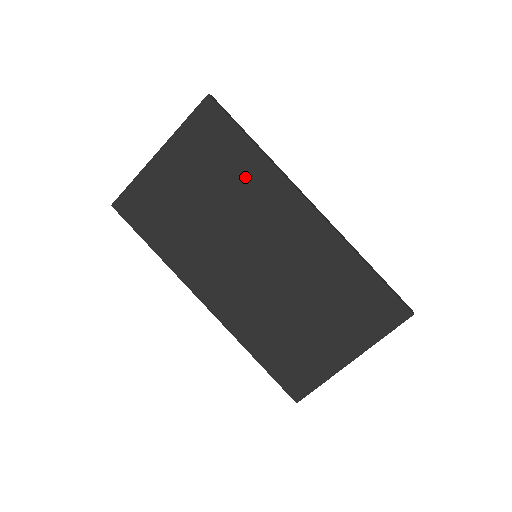
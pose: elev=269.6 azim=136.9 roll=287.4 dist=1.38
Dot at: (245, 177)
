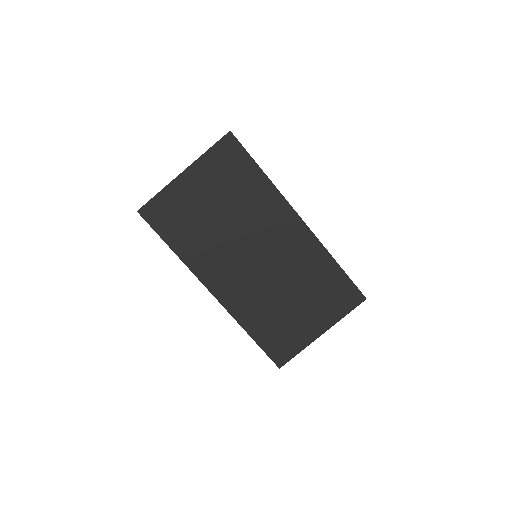
Dot at: (254, 196)
